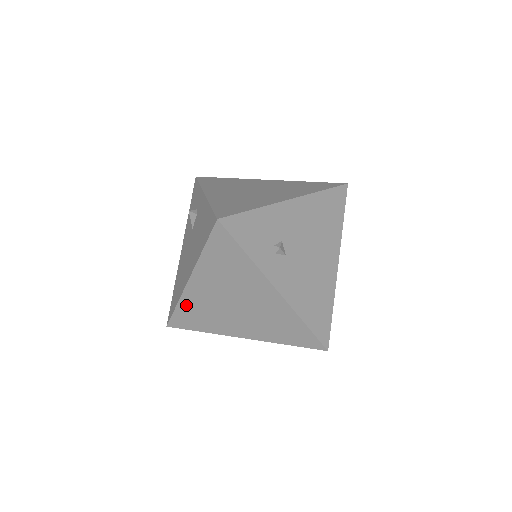
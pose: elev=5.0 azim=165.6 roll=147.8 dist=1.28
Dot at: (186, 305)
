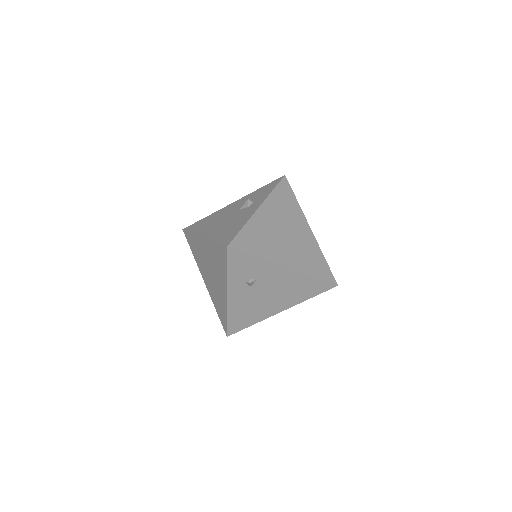
Dot at: (195, 239)
